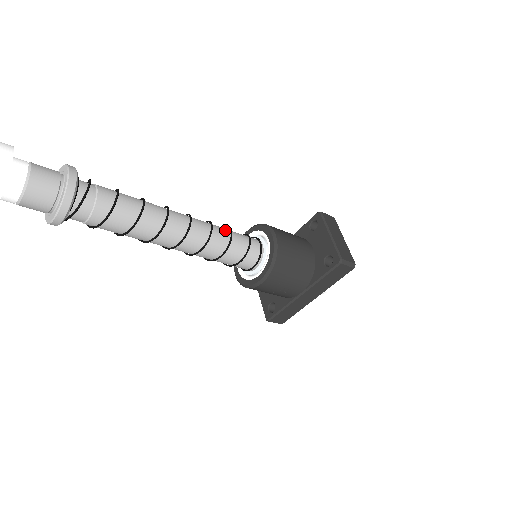
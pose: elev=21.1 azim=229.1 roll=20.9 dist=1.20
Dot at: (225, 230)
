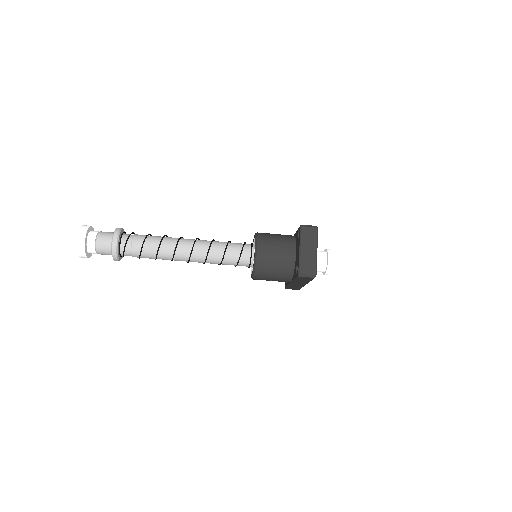
Dot at: (222, 247)
